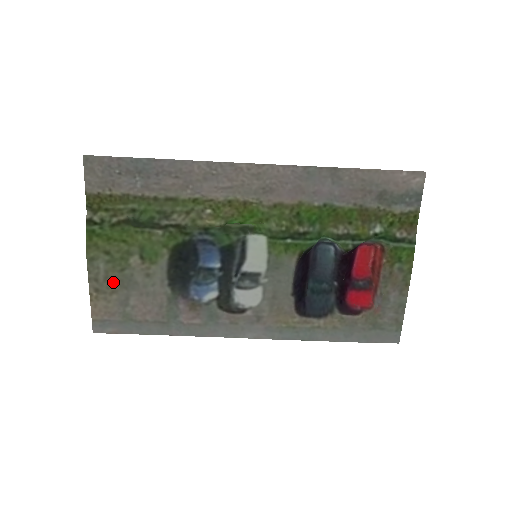
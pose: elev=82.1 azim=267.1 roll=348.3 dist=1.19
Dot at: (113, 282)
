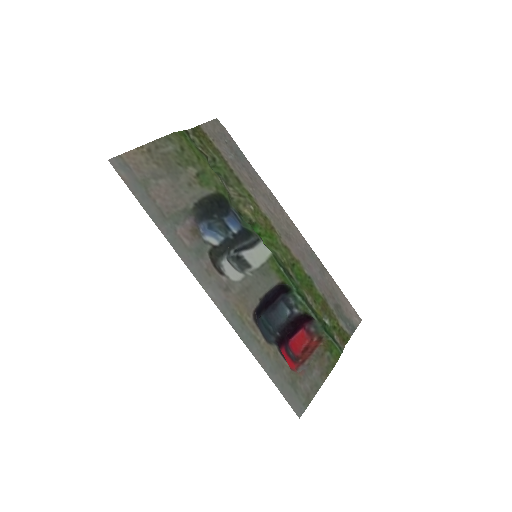
Dot at: (165, 161)
